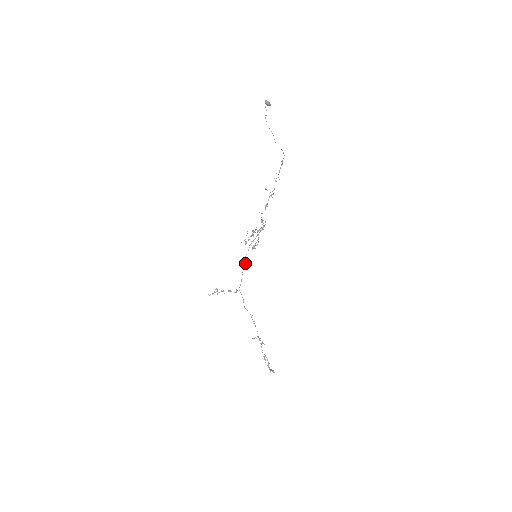
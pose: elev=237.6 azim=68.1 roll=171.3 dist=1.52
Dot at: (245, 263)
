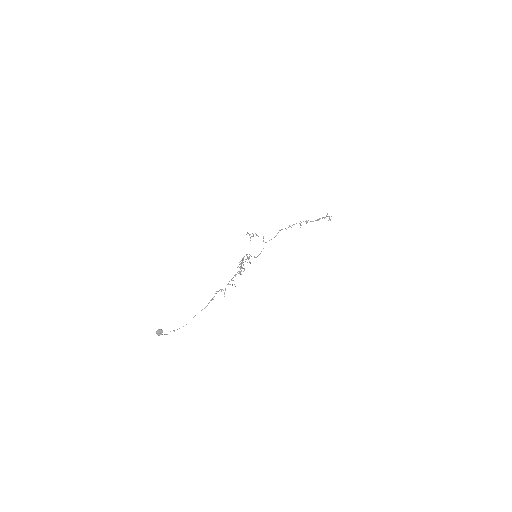
Dot at: occluded
